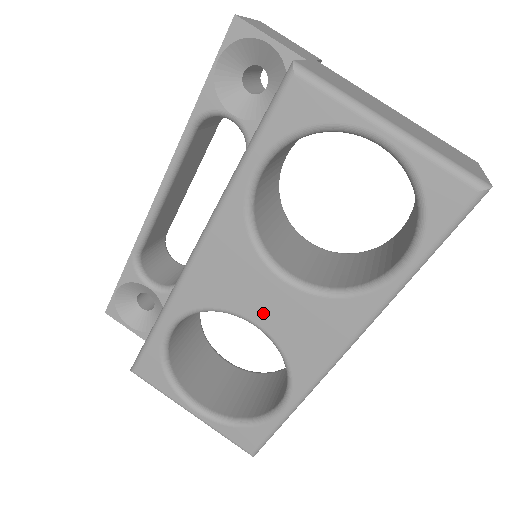
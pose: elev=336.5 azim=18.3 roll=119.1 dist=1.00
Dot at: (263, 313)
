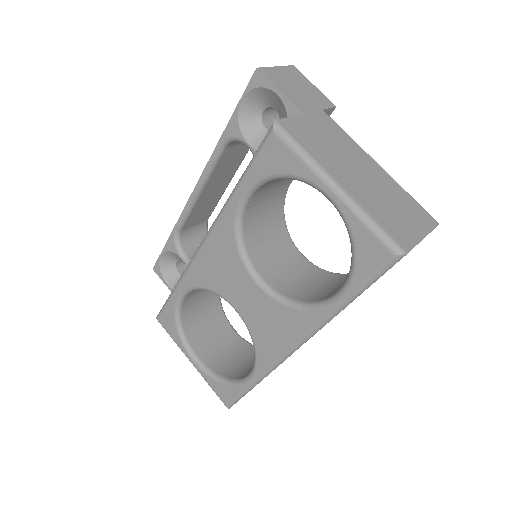
Dot at: (241, 303)
